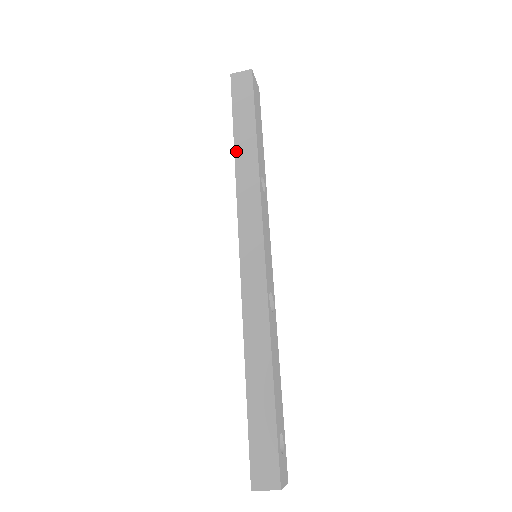
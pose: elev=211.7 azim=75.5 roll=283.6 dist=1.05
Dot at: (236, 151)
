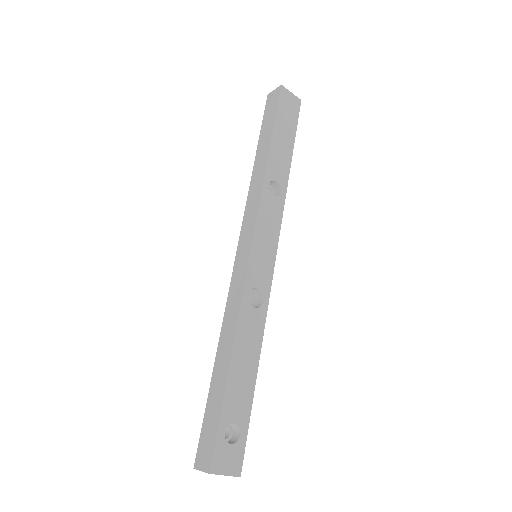
Dot at: (255, 162)
